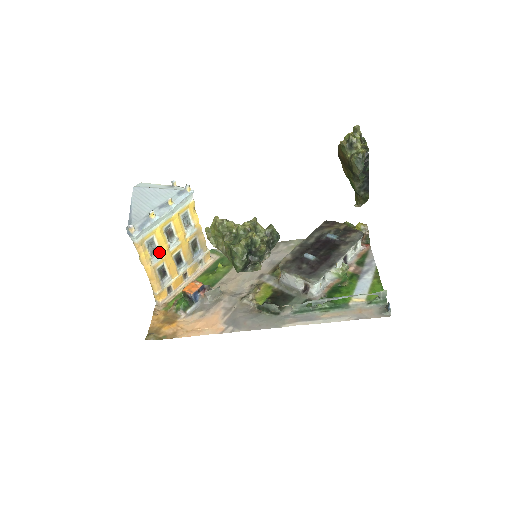
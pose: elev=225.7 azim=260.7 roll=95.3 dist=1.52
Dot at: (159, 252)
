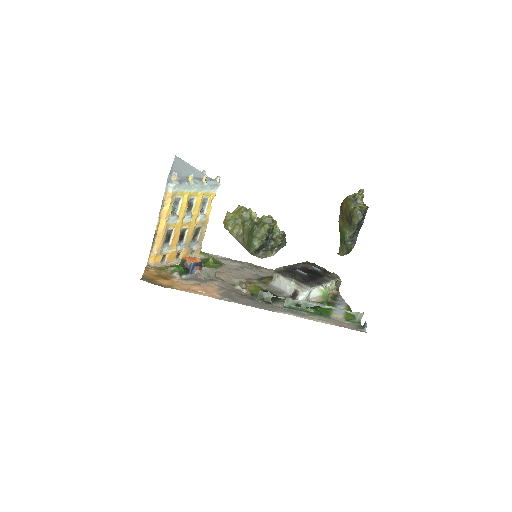
Dot at: (177, 215)
